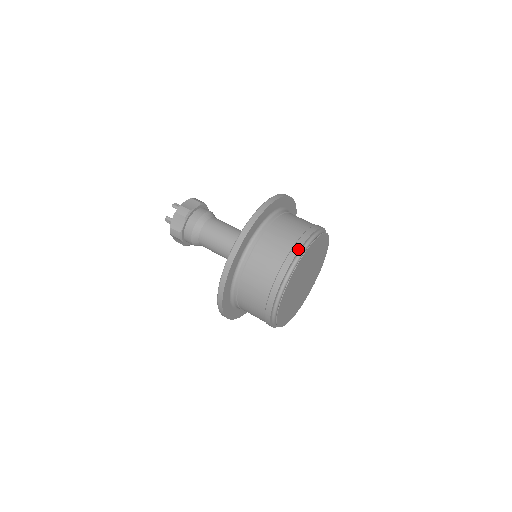
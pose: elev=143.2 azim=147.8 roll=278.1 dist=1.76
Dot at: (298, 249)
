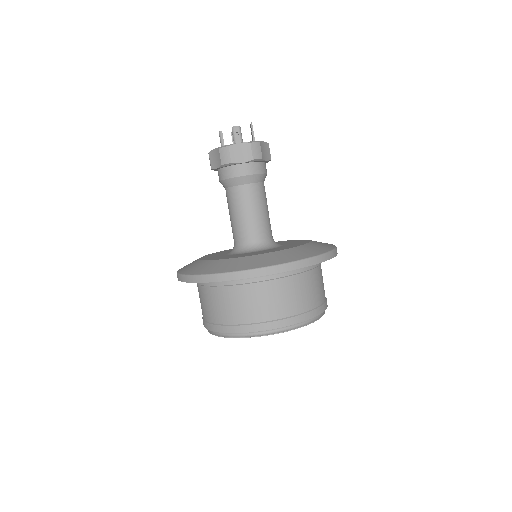
Dot at: (244, 331)
